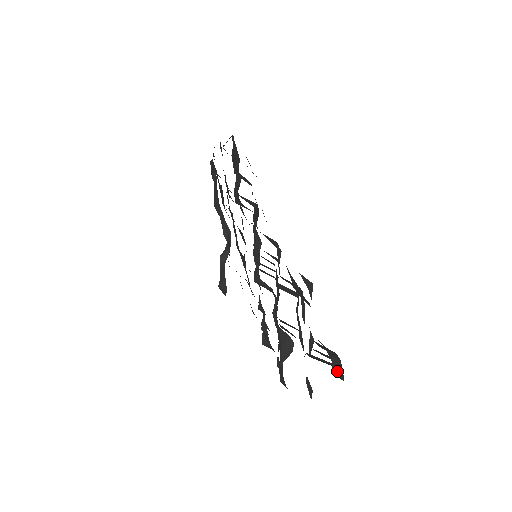
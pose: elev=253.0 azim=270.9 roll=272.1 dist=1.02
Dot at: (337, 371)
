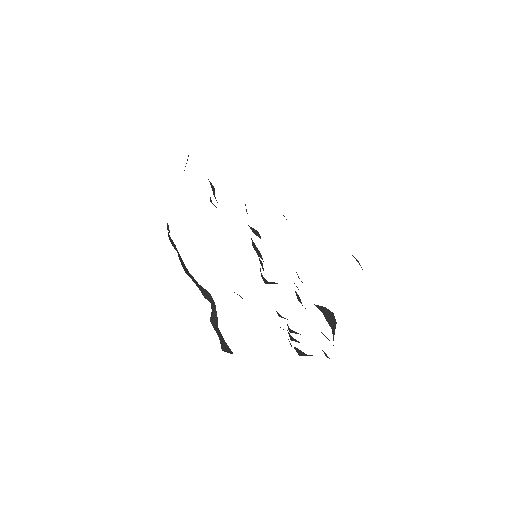
Dot at: occluded
